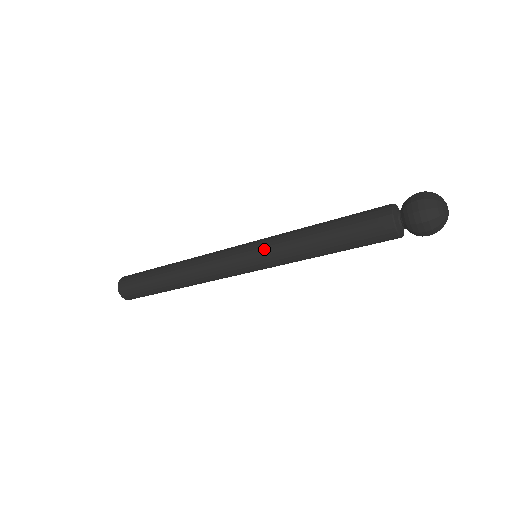
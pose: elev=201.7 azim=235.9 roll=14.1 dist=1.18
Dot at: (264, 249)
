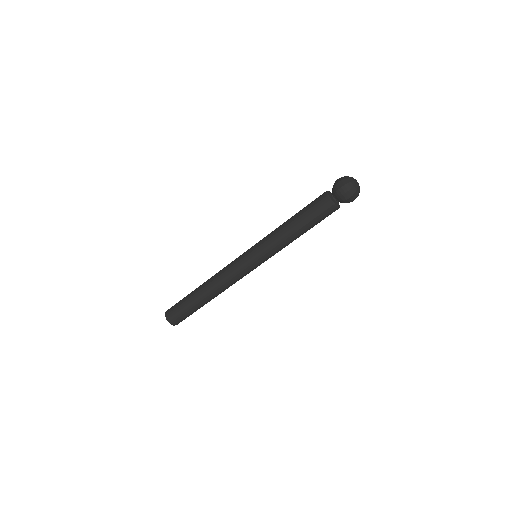
Dot at: (260, 247)
